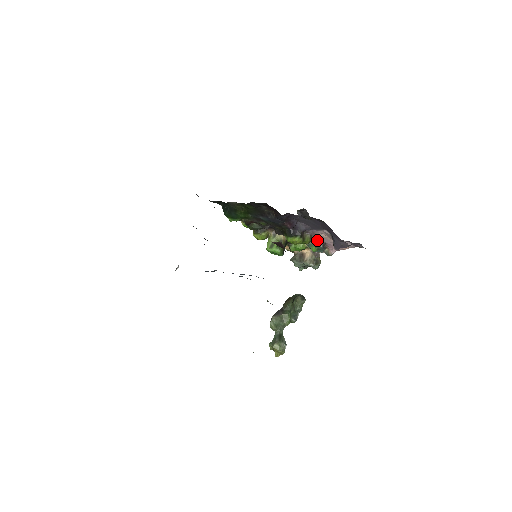
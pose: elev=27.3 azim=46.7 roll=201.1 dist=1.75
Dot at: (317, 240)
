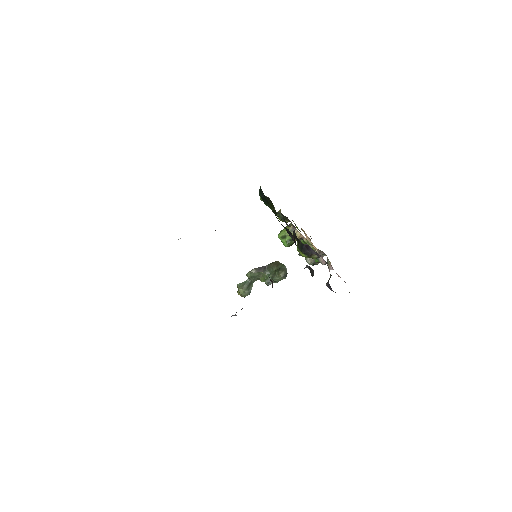
Dot at: (323, 260)
